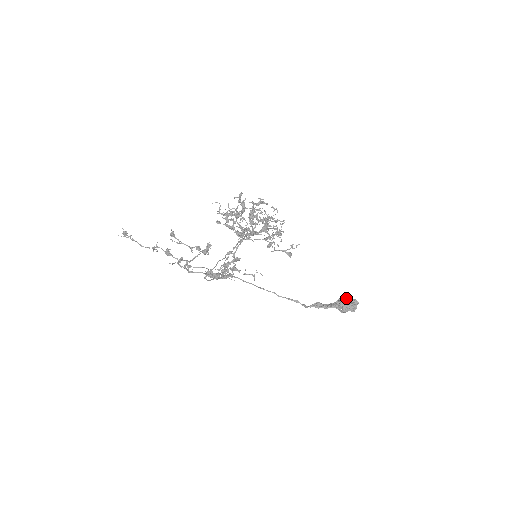
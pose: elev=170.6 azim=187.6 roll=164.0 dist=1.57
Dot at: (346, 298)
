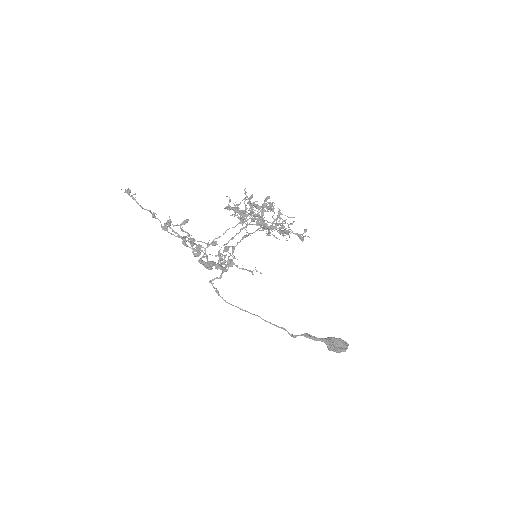
Dot at: (336, 338)
